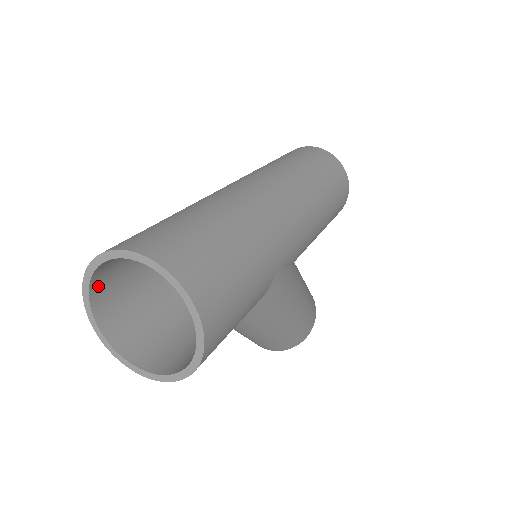
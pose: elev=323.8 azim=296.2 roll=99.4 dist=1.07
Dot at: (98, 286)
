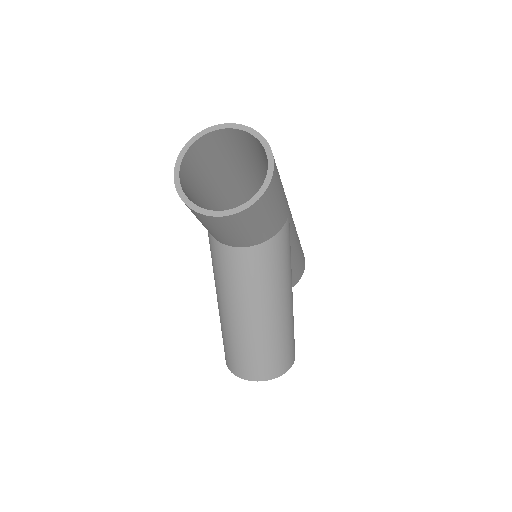
Dot at: (184, 168)
